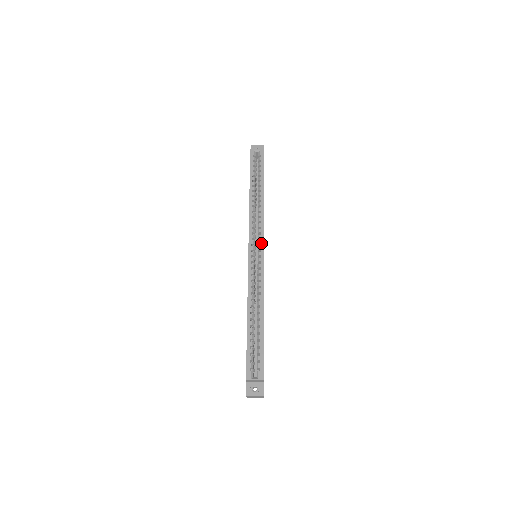
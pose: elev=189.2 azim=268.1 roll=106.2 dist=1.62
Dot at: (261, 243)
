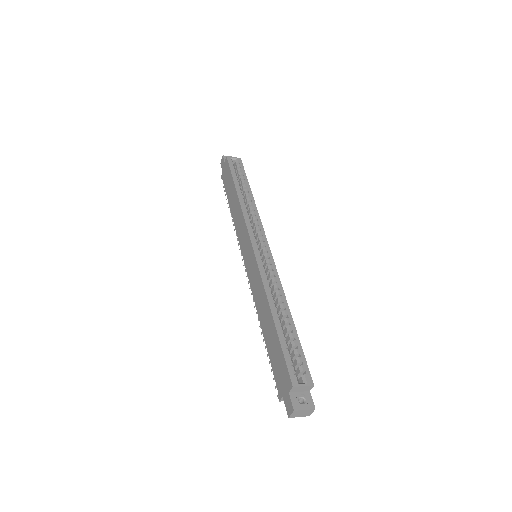
Dot at: (264, 239)
